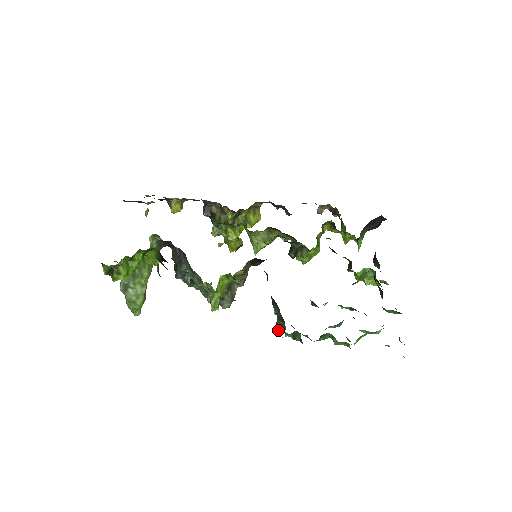
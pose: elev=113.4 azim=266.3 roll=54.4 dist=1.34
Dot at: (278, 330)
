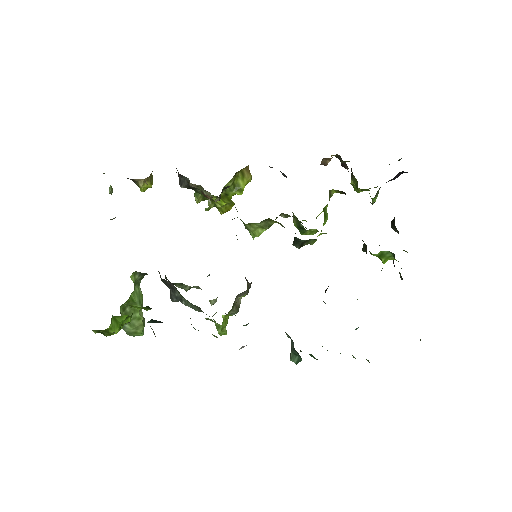
Dot at: (294, 358)
